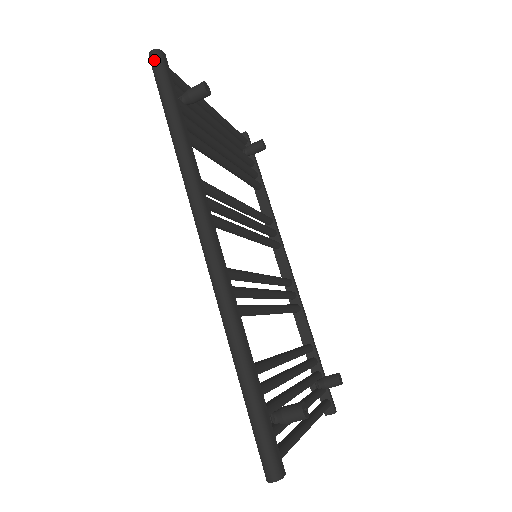
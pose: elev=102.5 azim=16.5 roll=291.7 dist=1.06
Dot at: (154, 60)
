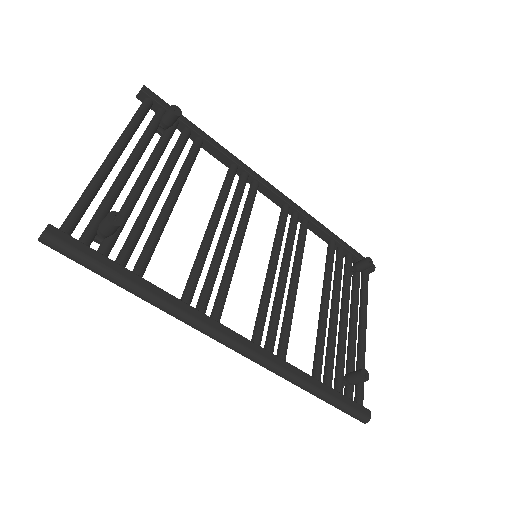
Dot at: (51, 248)
